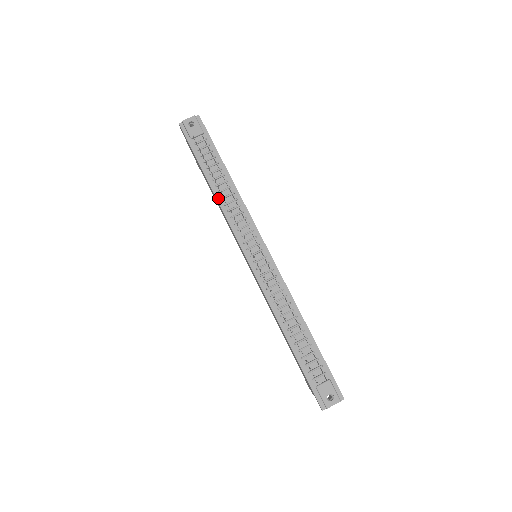
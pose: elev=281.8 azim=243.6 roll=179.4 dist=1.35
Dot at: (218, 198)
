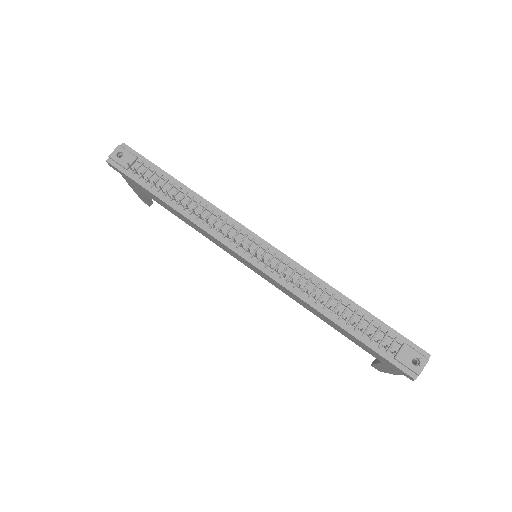
Dot at: (186, 215)
